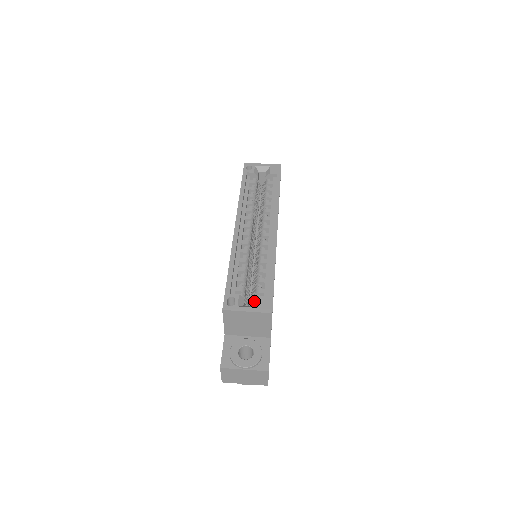
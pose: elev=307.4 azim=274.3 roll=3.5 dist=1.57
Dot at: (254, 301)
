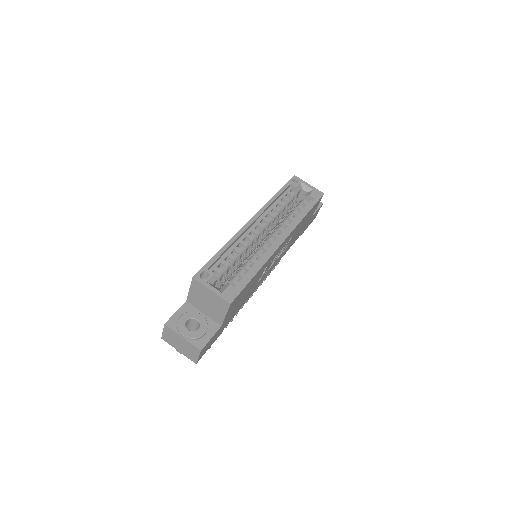
Dot at: (223, 286)
